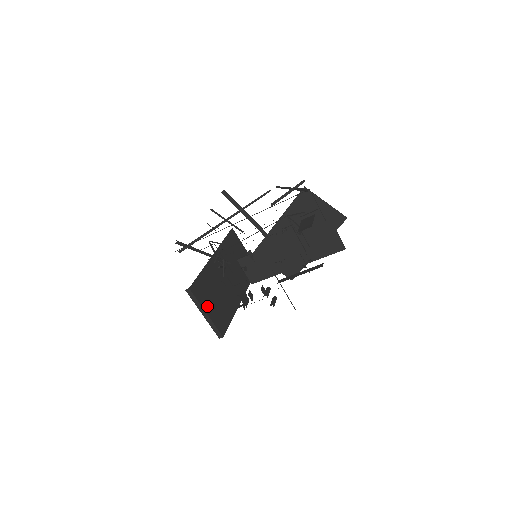
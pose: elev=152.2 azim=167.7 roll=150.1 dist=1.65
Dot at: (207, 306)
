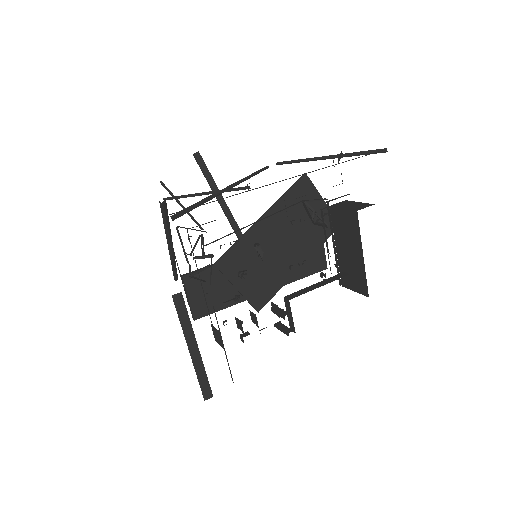
Dot at: occluded
